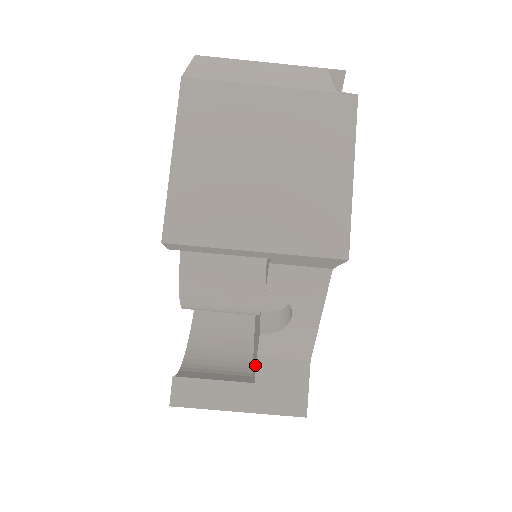
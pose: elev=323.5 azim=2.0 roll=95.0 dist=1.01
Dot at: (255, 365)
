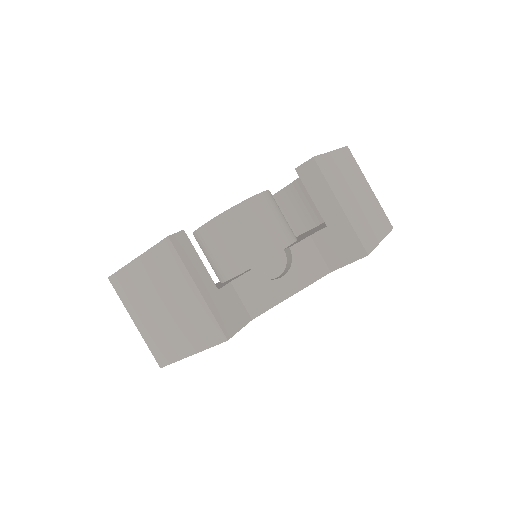
Dot at: (218, 288)
